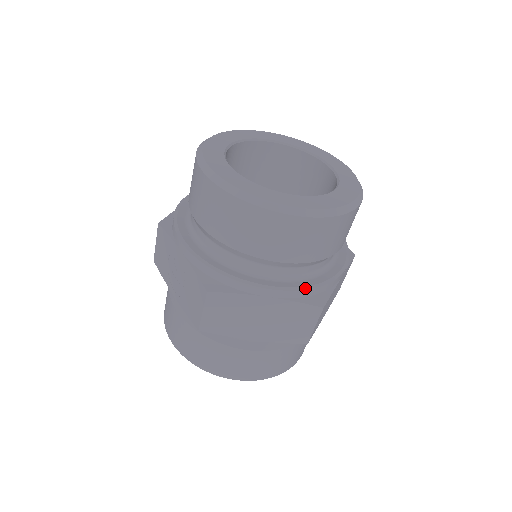
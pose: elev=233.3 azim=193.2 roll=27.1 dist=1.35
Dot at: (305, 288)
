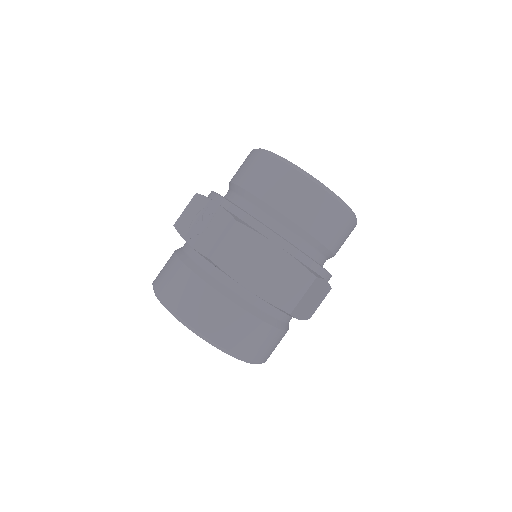
Dot at: (307, 255)
